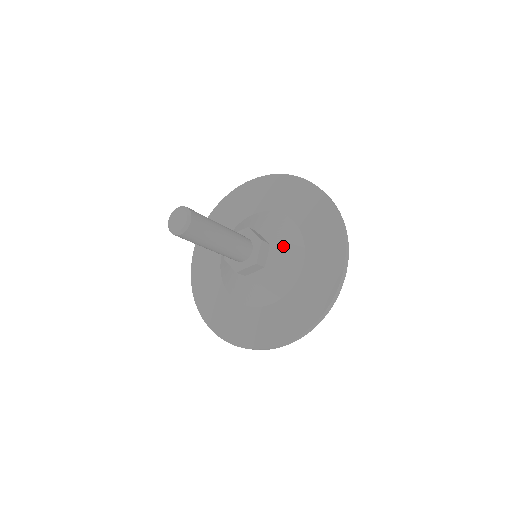
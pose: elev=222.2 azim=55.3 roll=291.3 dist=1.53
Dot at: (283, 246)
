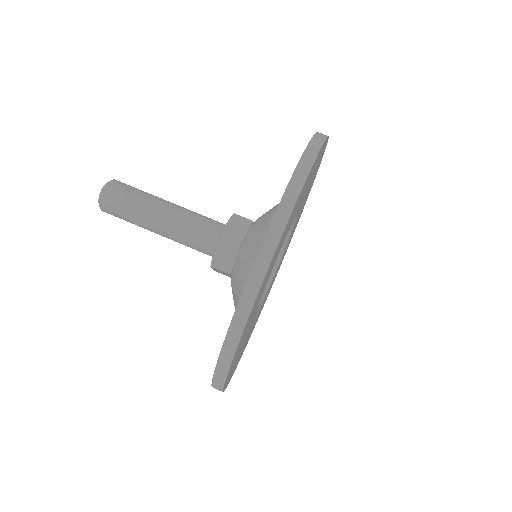
Dot at: (266, 213)
